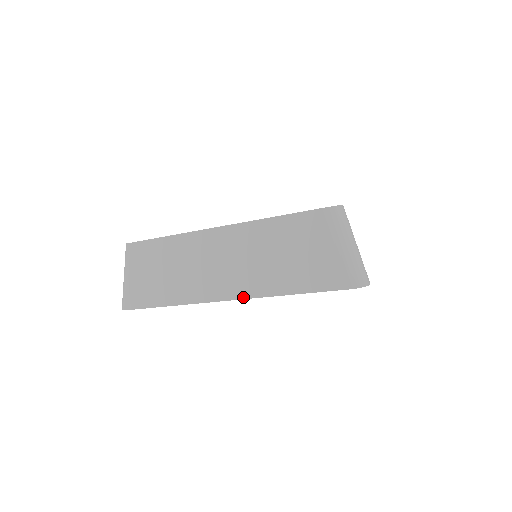
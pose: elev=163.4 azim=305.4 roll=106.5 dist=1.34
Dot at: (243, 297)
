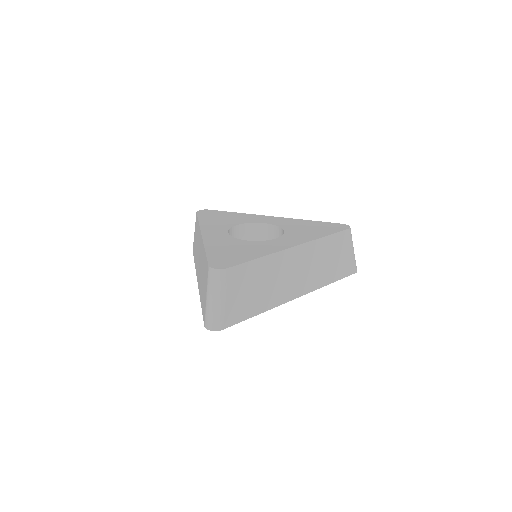
Dot at: (198, 287)
